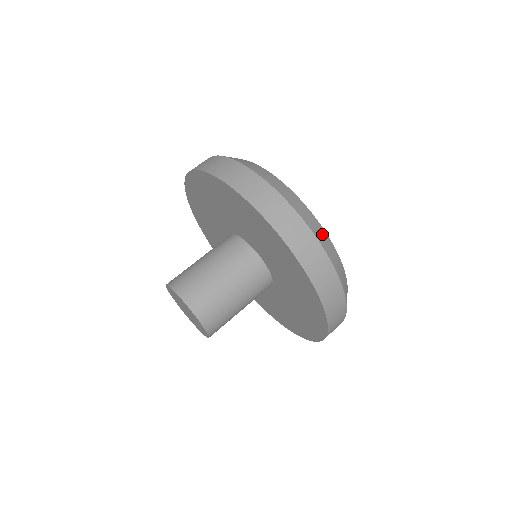
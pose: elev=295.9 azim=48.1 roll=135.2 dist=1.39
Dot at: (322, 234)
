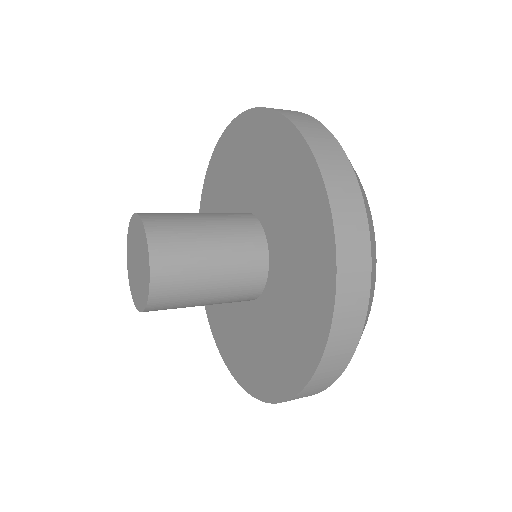
Dot at: (373, 235)
